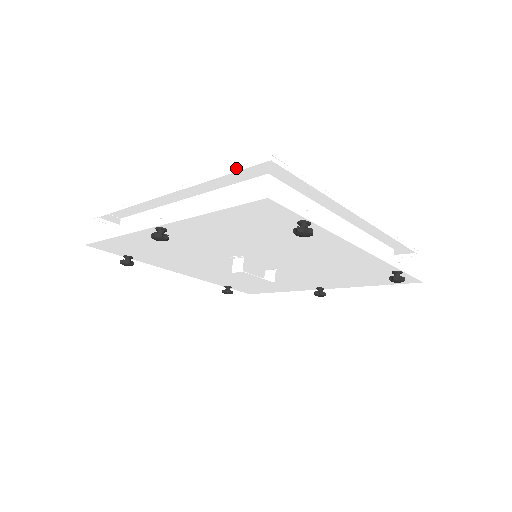
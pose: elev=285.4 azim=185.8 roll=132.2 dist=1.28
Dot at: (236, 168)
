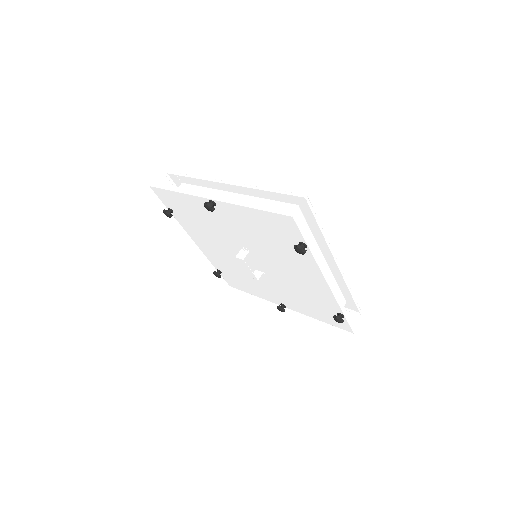
Dot at: (282, 191)
